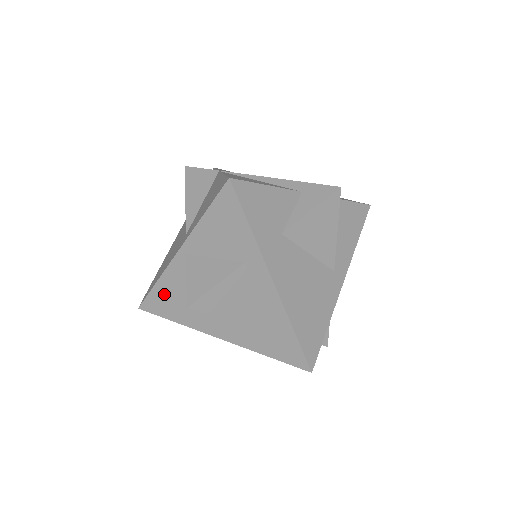
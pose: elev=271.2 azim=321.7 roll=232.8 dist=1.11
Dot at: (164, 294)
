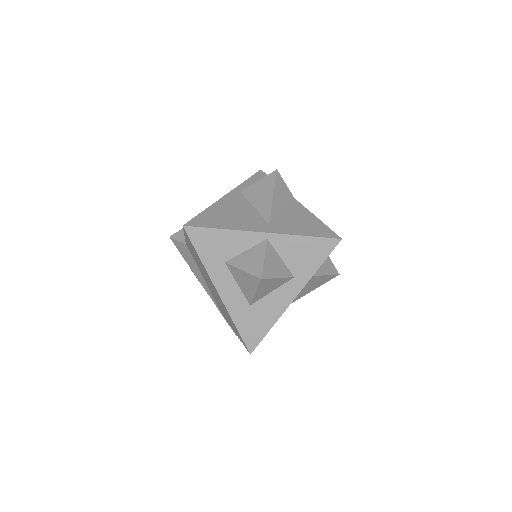
Dot at: (218, 239)
